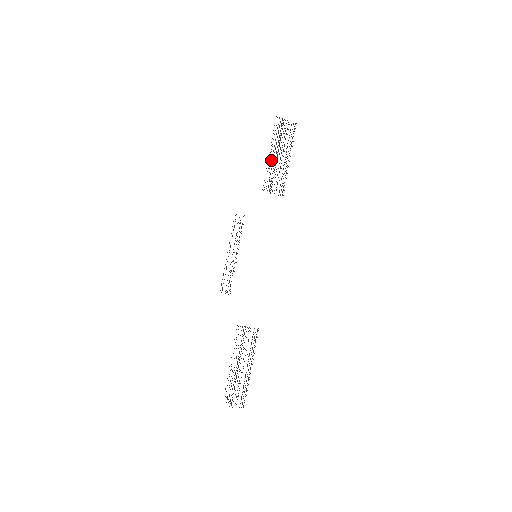
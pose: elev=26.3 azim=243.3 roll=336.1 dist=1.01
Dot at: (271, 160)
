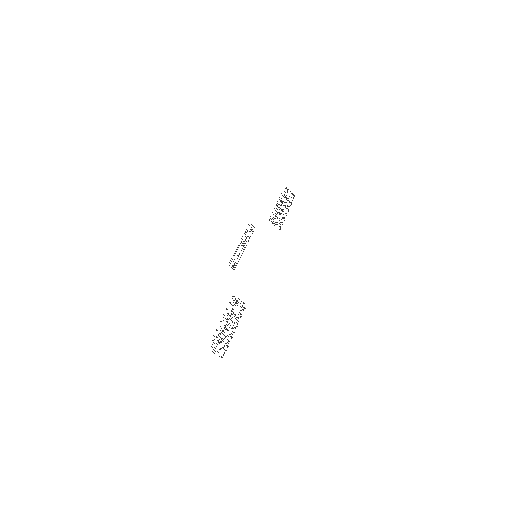
Dot at: (277, 206)
